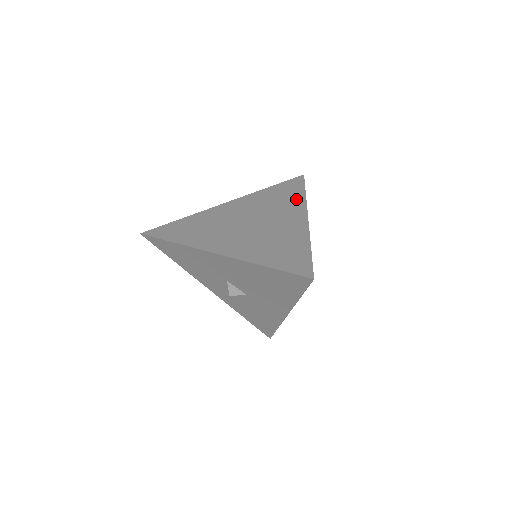
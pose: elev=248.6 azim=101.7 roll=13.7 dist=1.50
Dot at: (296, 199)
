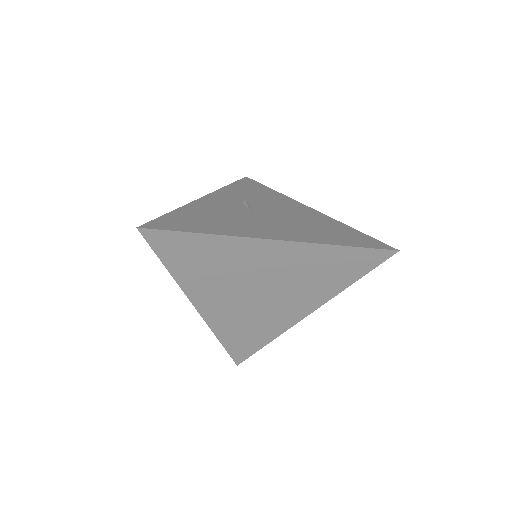
Dot at: (333, 287)
